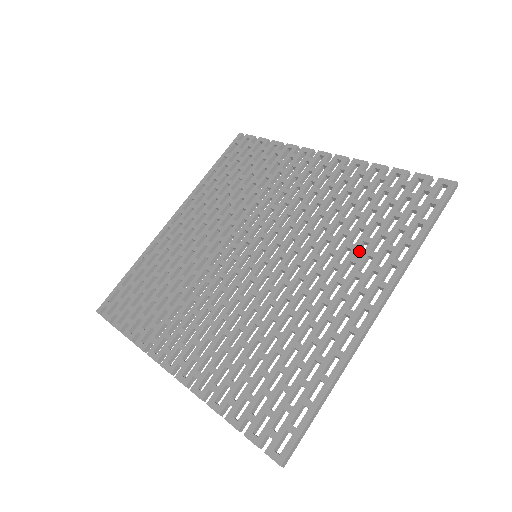
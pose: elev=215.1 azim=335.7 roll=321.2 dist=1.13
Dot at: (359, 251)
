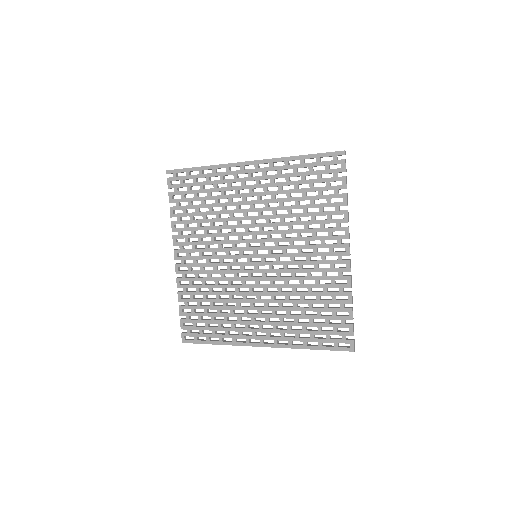
Dot at: (289, 318)
